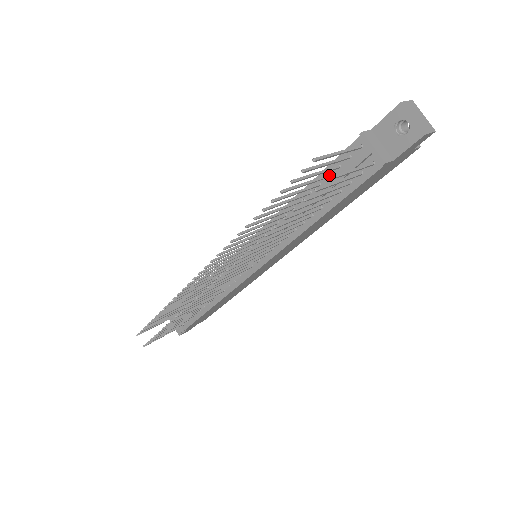
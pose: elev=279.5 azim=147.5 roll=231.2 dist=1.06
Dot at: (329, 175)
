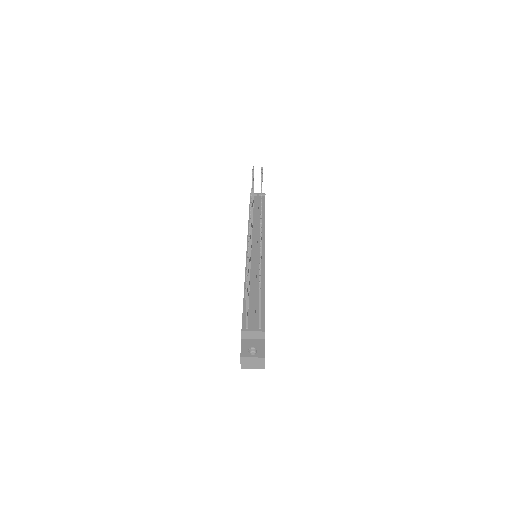
Dot at: (253, 207)
